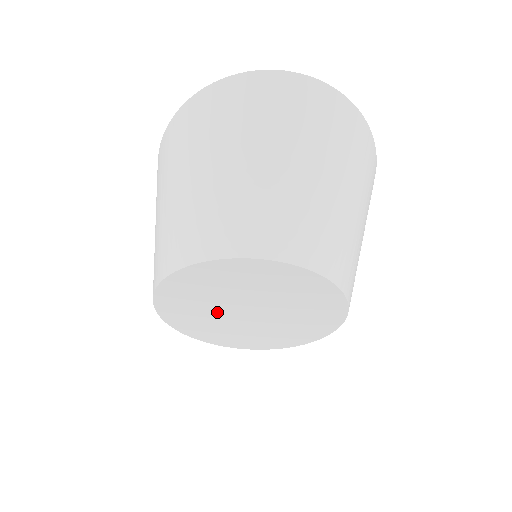
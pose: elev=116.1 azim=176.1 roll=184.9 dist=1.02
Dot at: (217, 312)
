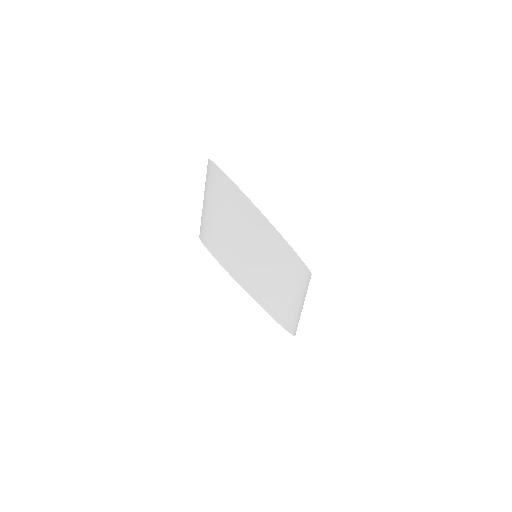
Dot at: occluded
